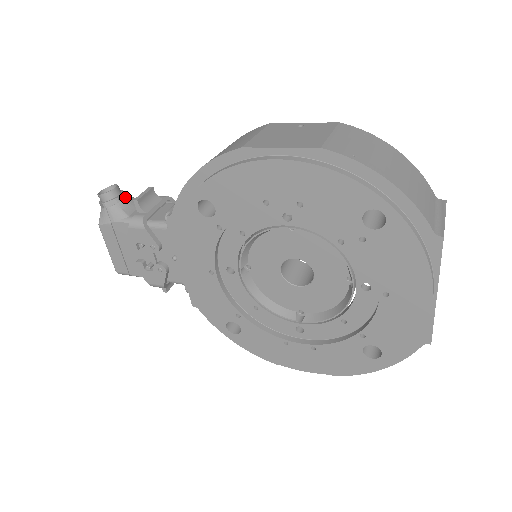
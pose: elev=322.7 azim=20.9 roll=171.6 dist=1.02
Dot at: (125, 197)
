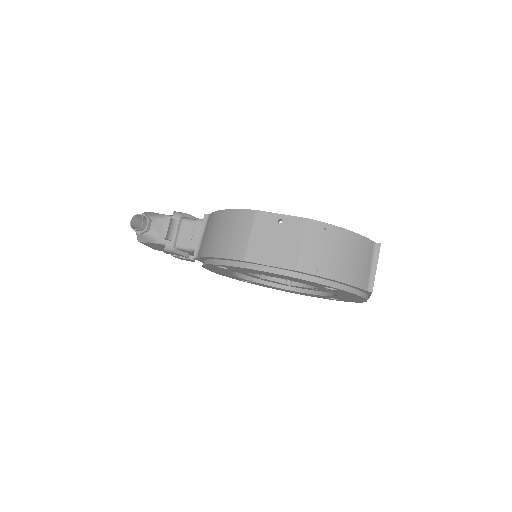
Dot at: (151, 223)
